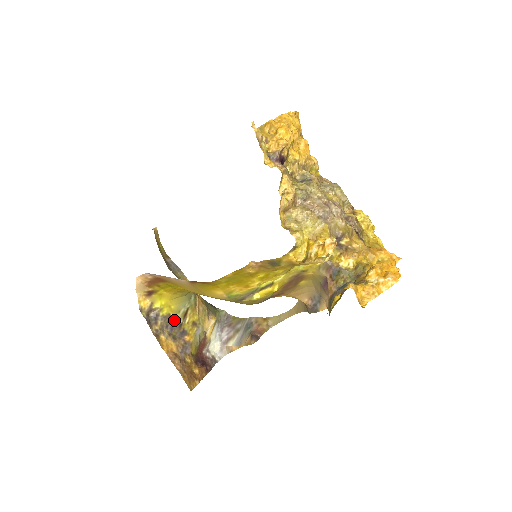
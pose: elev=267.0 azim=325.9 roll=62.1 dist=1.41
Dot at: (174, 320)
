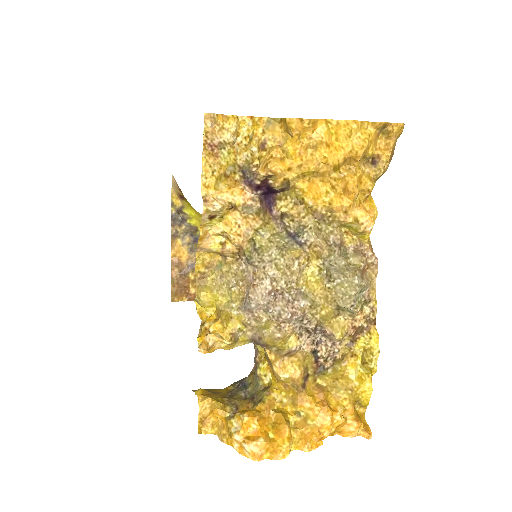
Dot at: occluded
